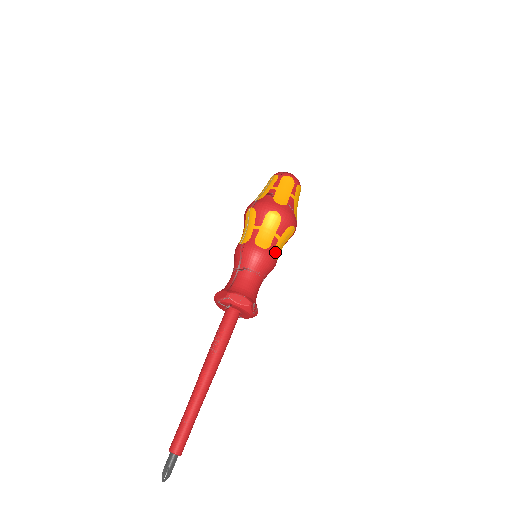
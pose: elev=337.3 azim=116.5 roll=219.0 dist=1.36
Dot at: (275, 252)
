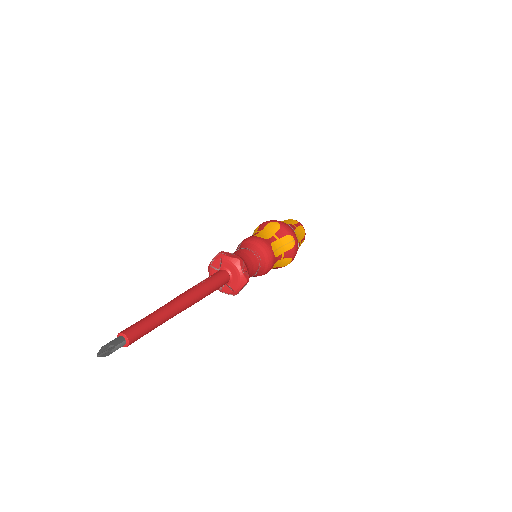
Dot at: (273, 246)
